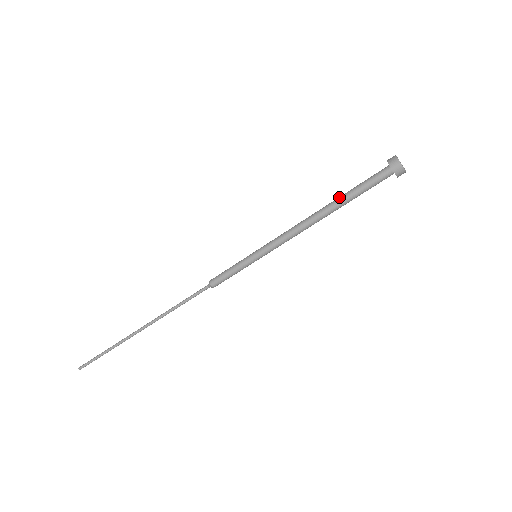
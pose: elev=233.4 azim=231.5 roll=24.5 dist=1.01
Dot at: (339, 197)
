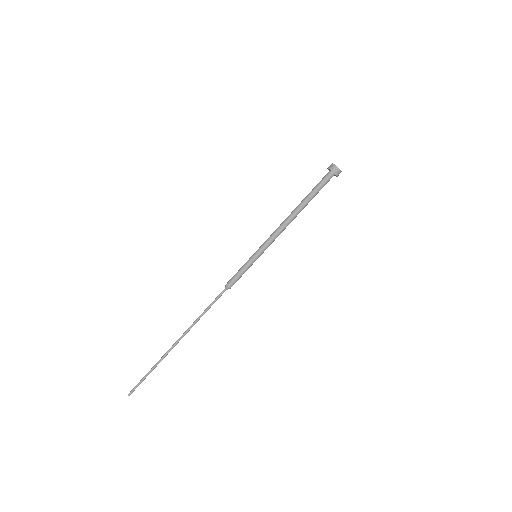
Dot at: (304, 199)
